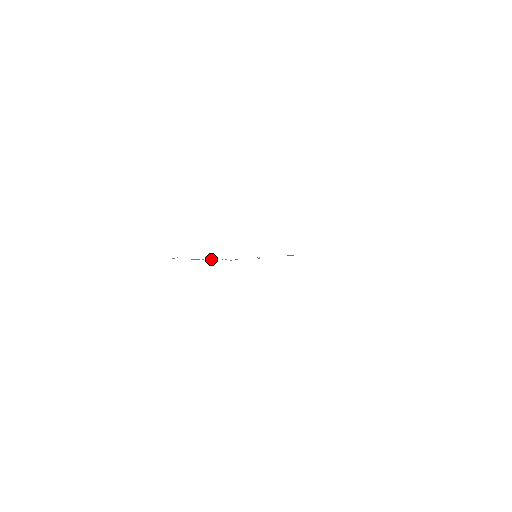
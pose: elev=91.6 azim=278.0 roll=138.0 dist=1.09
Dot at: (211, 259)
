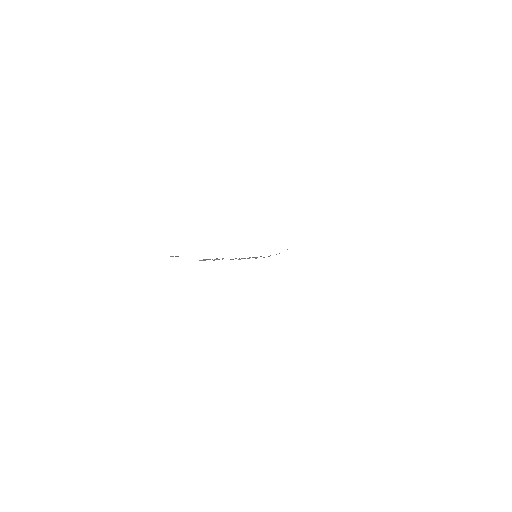
Dot at: occluded
